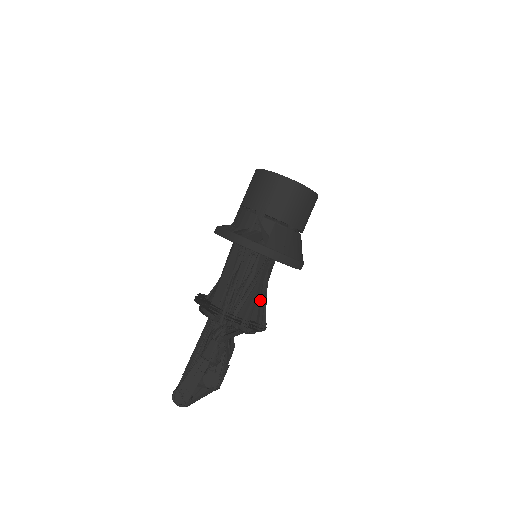
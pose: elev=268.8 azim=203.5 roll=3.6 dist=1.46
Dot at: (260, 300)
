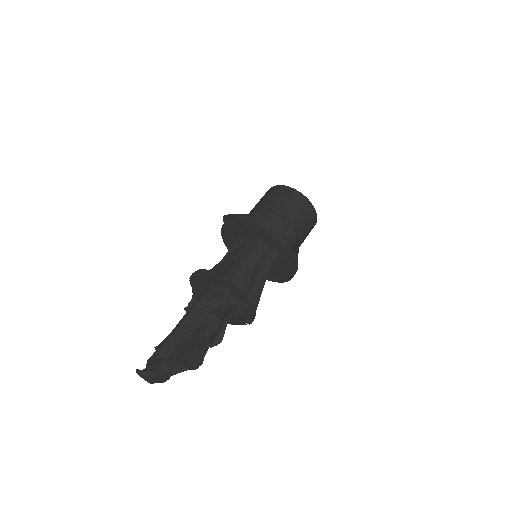
Dot at: occluded
